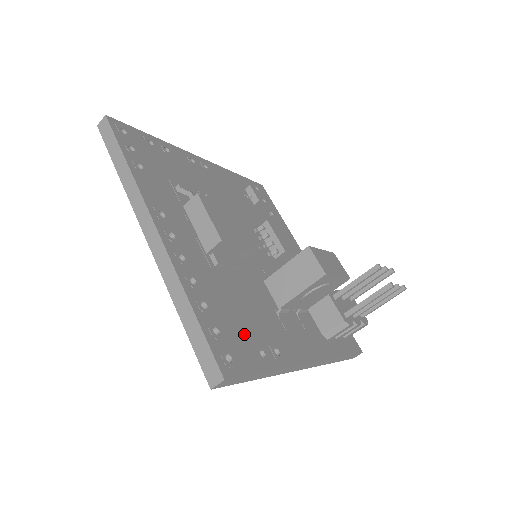
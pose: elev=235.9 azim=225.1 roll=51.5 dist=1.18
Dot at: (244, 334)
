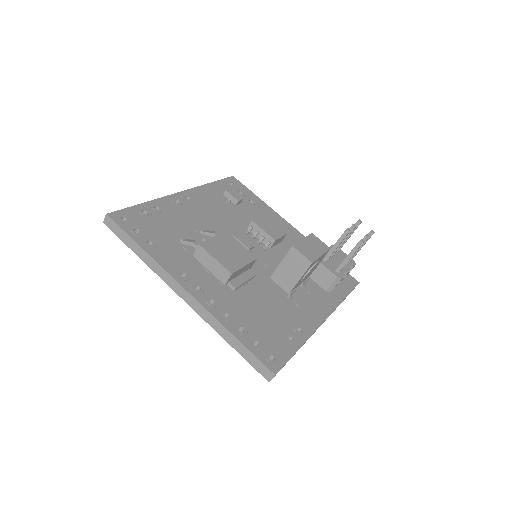
Dot at: (274, 332)
